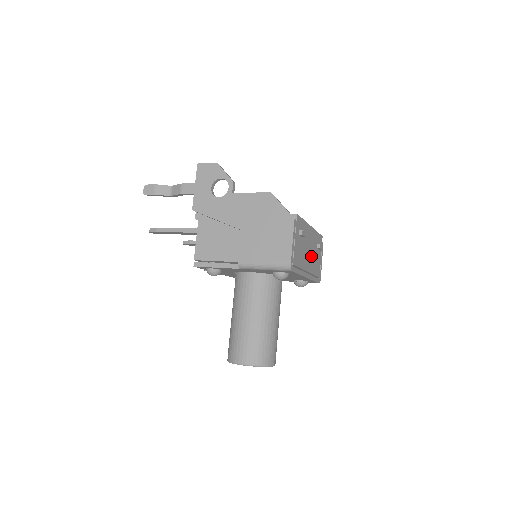
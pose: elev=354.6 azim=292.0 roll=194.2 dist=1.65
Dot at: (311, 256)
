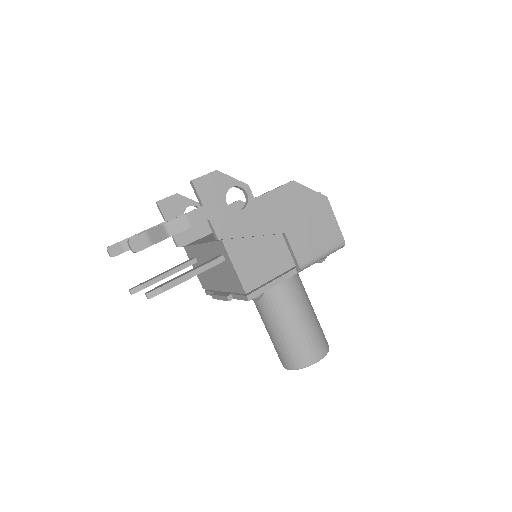
Dot at: occluded
